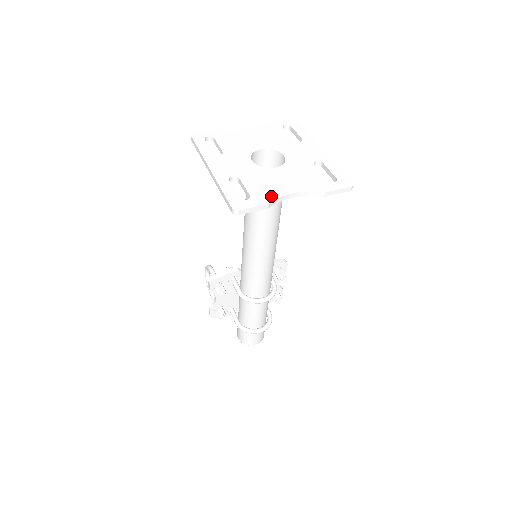
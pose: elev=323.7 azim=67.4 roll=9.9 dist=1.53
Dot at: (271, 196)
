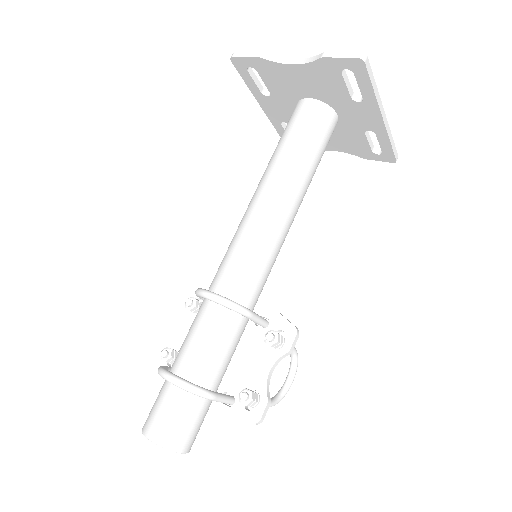
Dot at: occluded
